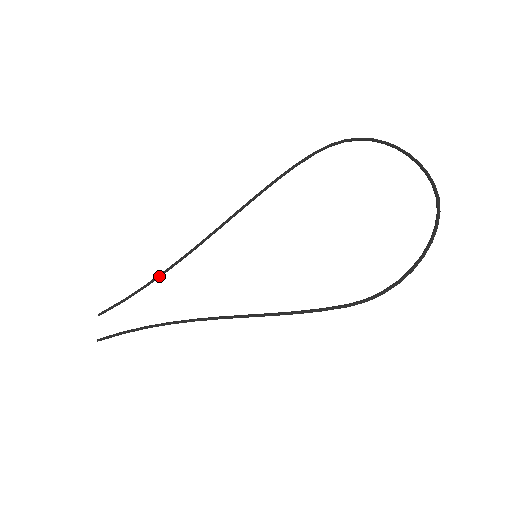
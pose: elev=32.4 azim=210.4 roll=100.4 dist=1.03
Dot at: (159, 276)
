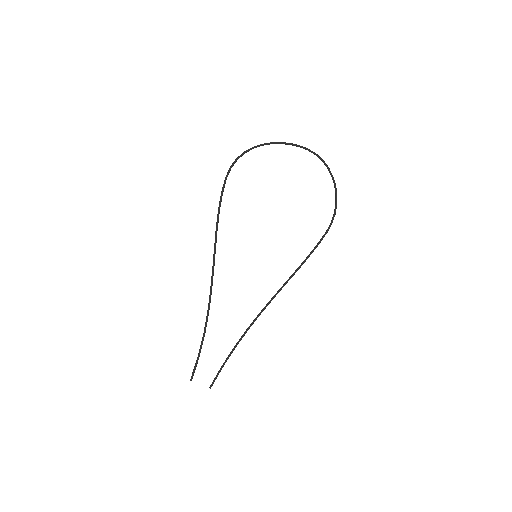
Dot at: occluded
